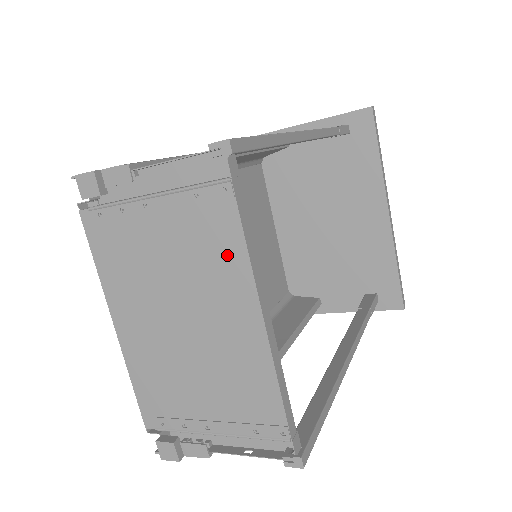
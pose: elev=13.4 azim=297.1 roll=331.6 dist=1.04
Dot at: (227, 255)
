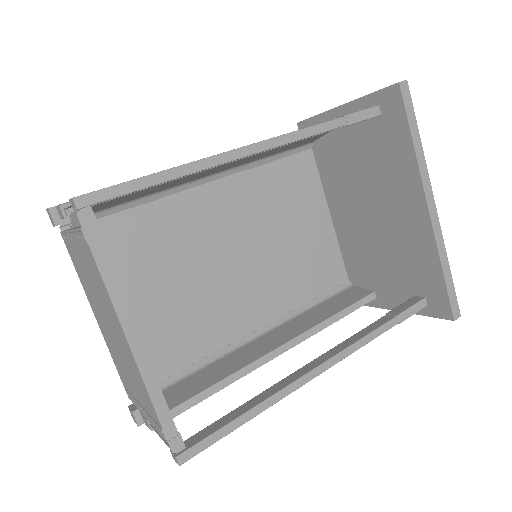
Dot at: (101, 286)
